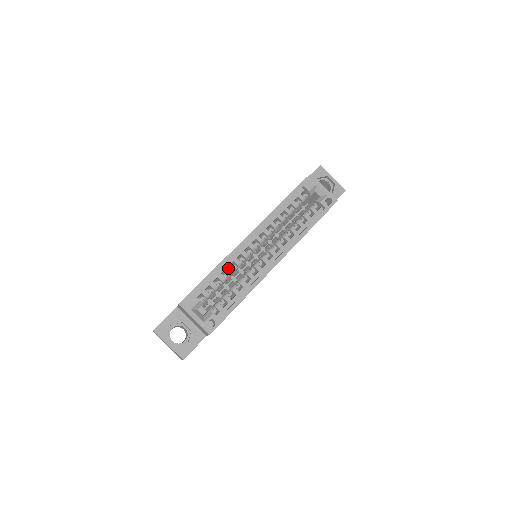
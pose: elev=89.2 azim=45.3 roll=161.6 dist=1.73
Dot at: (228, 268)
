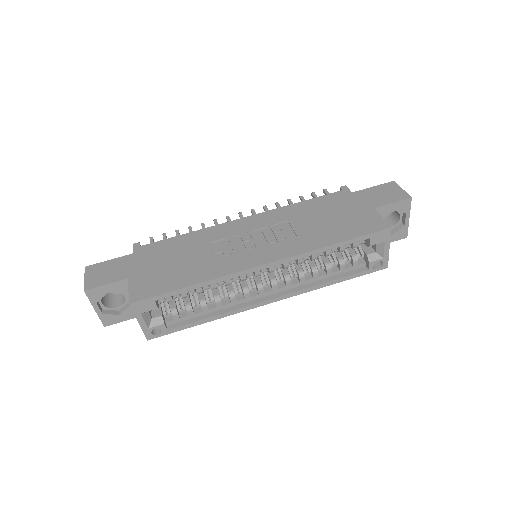
Dot at: (214, 284)
